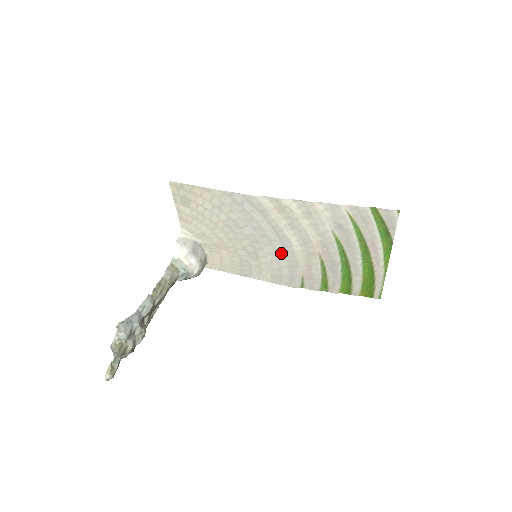
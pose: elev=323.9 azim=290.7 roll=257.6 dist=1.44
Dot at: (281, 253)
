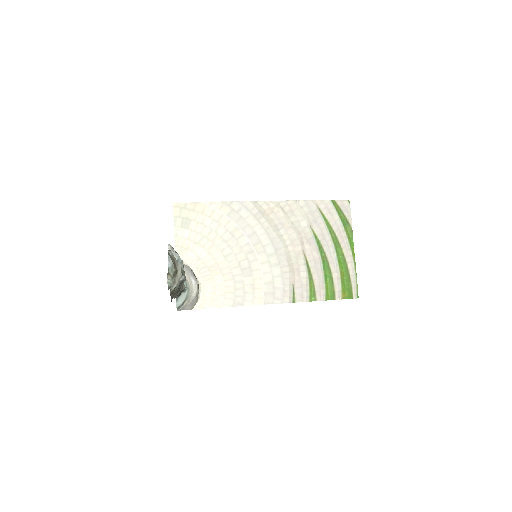
Dot at: (273, 259)
